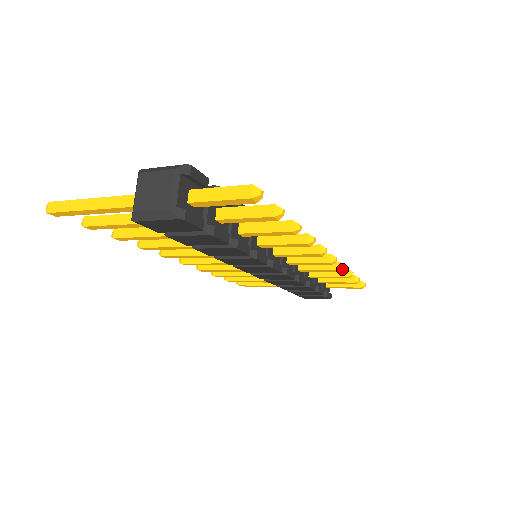
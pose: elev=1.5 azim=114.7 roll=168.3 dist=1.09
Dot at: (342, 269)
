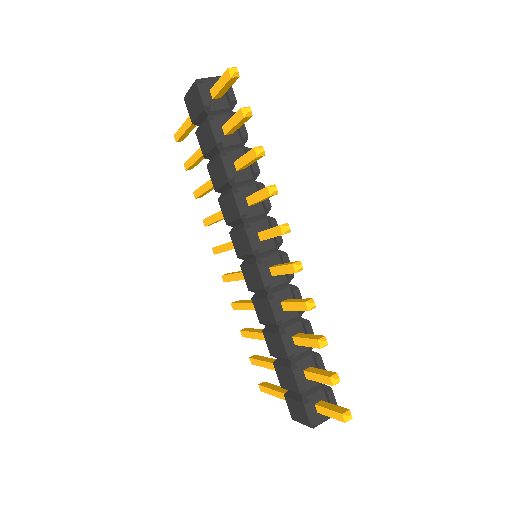
Dot at: (308, 303)
